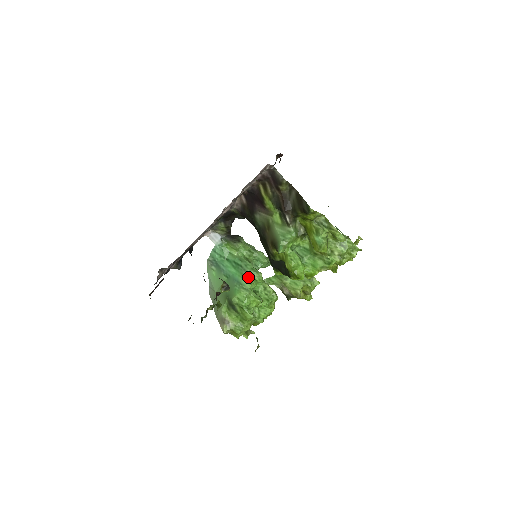
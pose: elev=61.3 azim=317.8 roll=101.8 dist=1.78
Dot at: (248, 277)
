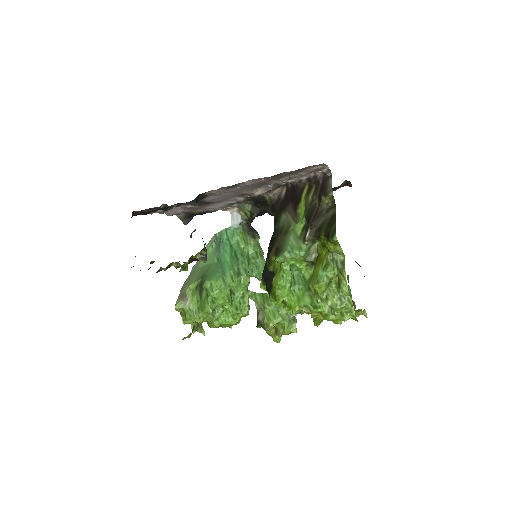
Dot at: (236, 273)
